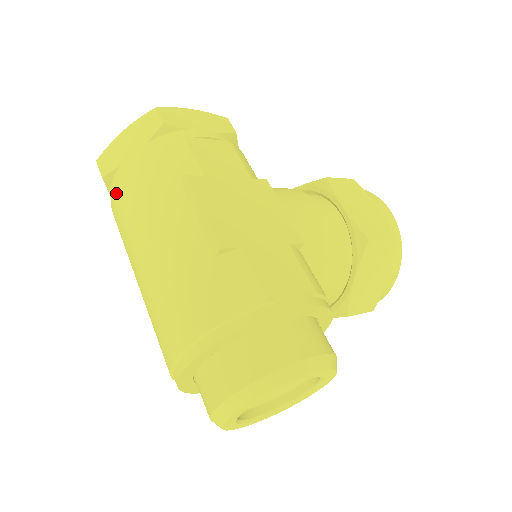
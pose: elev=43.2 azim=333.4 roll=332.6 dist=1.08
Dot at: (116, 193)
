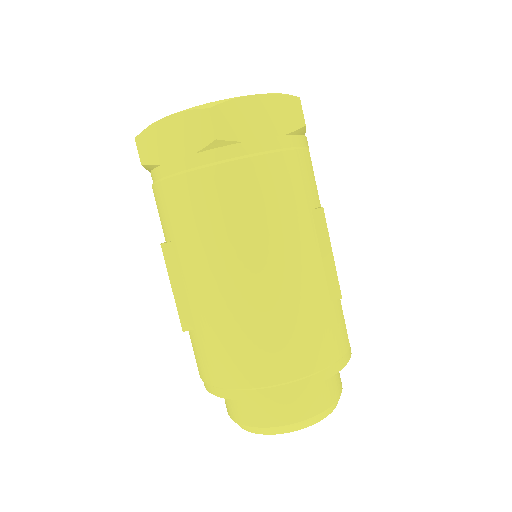
Dot at: (229, 172)
